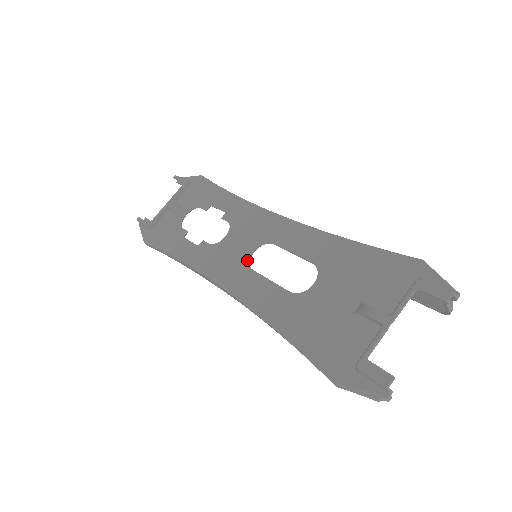
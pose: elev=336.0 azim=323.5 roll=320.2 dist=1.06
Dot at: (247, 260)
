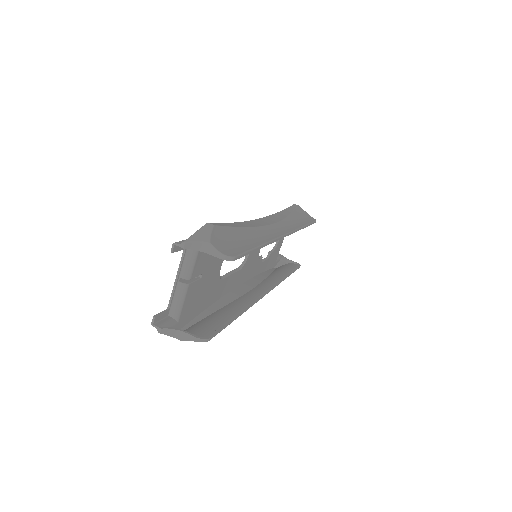
Dot at: (243, 261)
